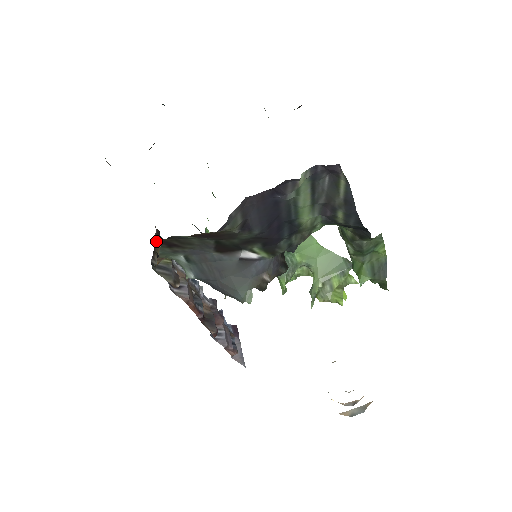
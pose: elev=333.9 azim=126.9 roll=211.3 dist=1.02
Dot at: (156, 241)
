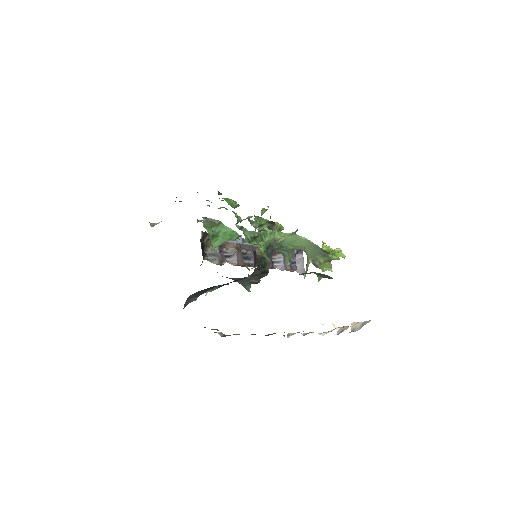
Dot at: (205, 239)
